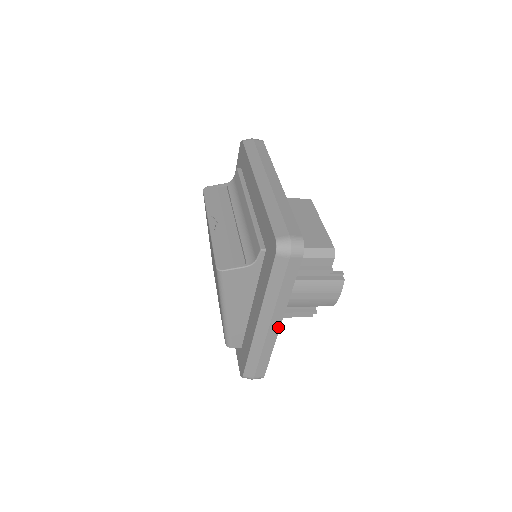
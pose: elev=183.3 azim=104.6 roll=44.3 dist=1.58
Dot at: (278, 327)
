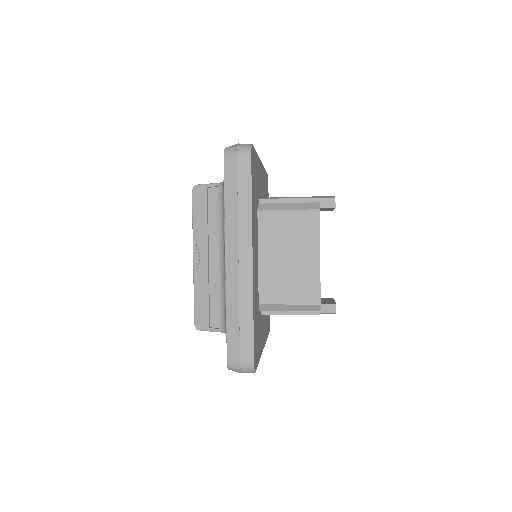
Dot at: occluded
